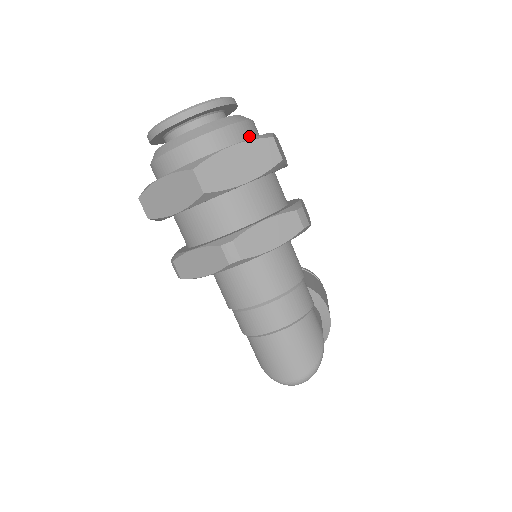
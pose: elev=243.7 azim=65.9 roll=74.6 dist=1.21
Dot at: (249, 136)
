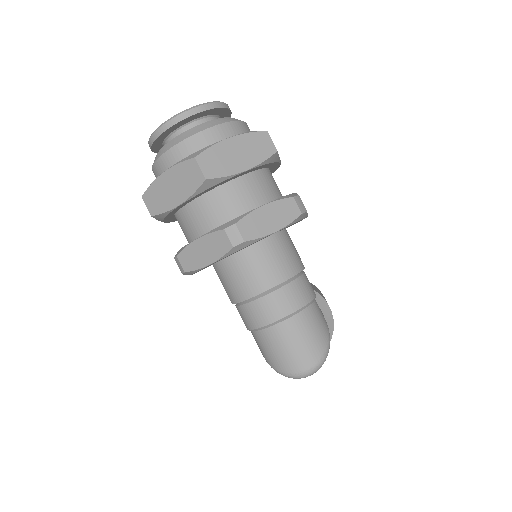
Dot at: occluded
